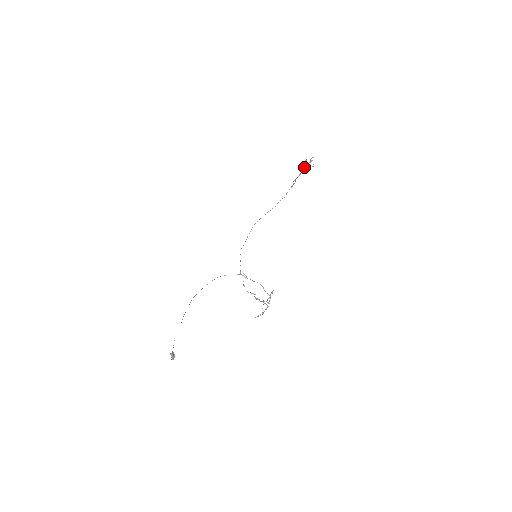
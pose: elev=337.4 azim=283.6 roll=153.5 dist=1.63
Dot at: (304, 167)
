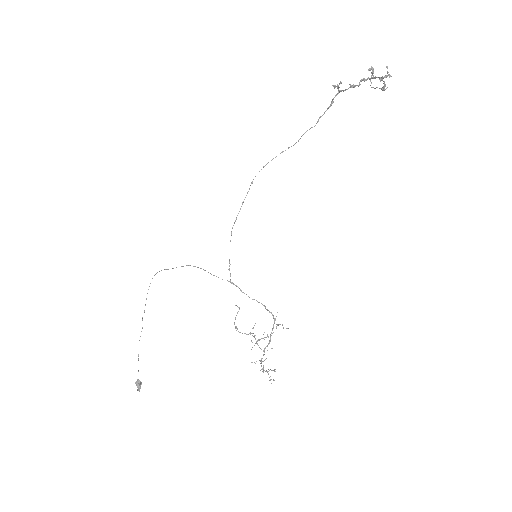
Dot at: (364, 78)
